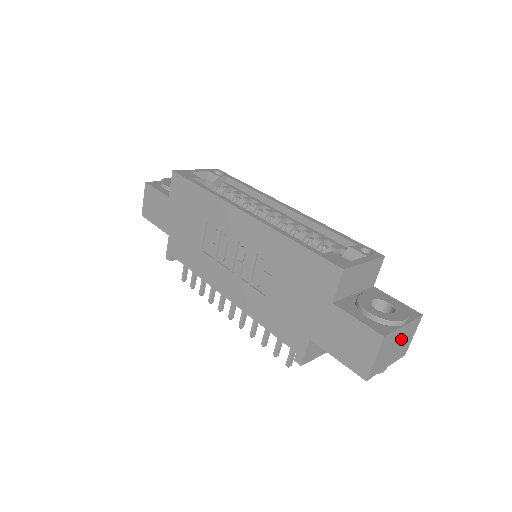
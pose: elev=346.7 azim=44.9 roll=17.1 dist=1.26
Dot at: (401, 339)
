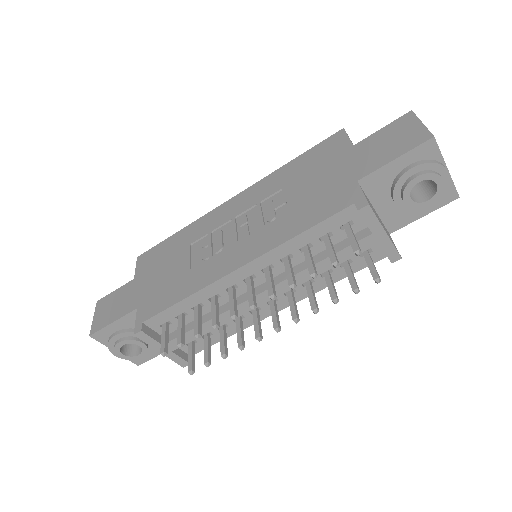
Dot at: occluded
